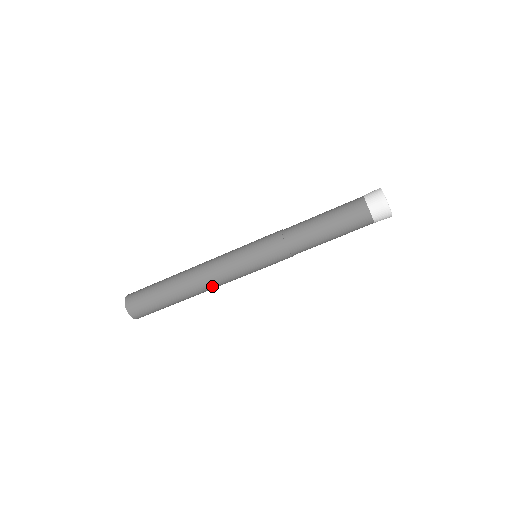
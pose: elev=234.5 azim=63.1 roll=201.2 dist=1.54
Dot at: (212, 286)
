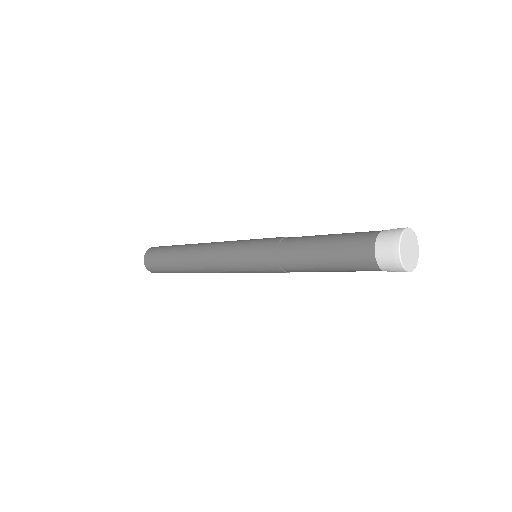
Dot at: occluded
